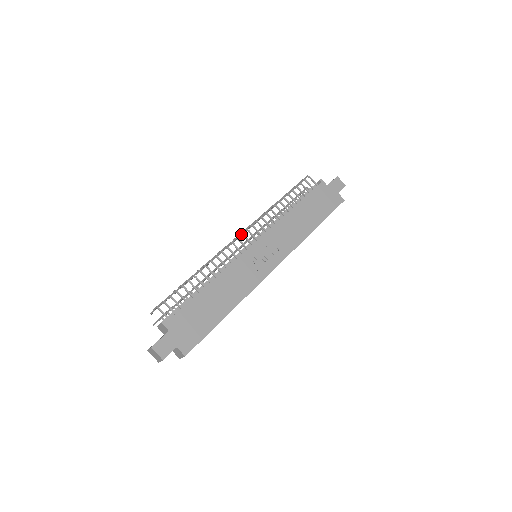
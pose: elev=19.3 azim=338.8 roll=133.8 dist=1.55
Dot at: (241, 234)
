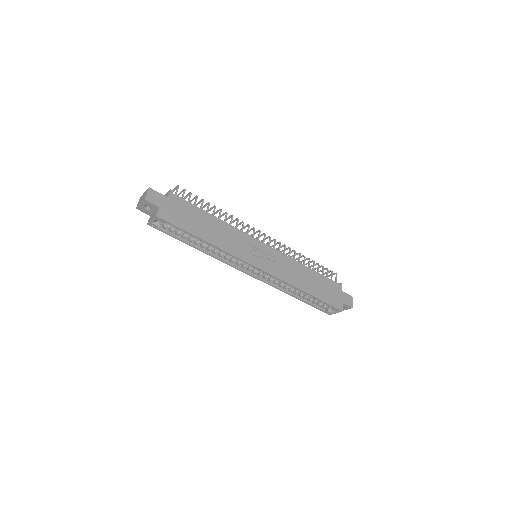
Dot at: (264, 233)
